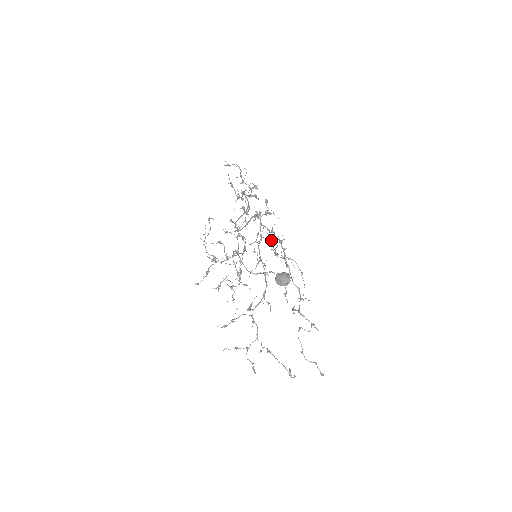
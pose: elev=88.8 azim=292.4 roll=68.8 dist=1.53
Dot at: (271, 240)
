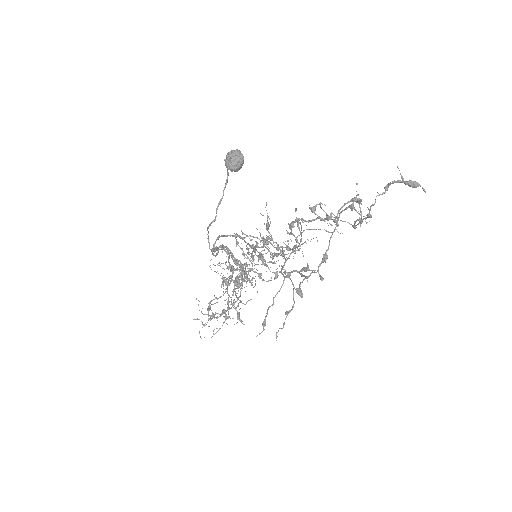
Dot at: (265, 240)
